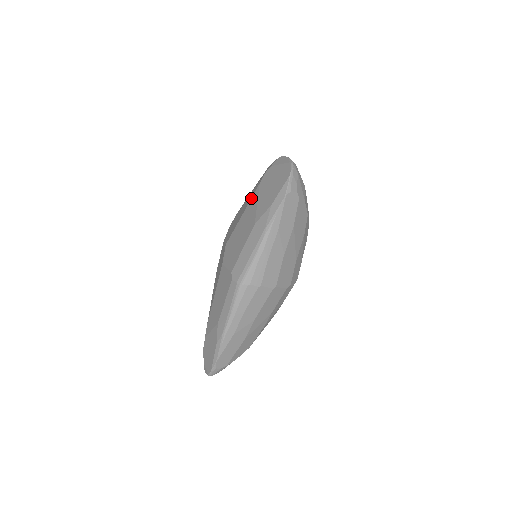
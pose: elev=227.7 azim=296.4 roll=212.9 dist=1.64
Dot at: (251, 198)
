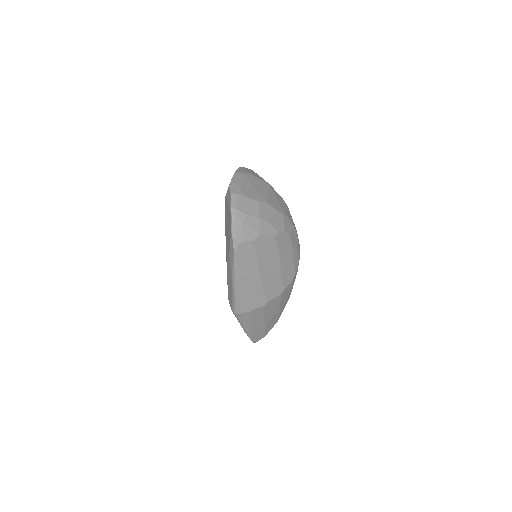
Dot at: occluded
